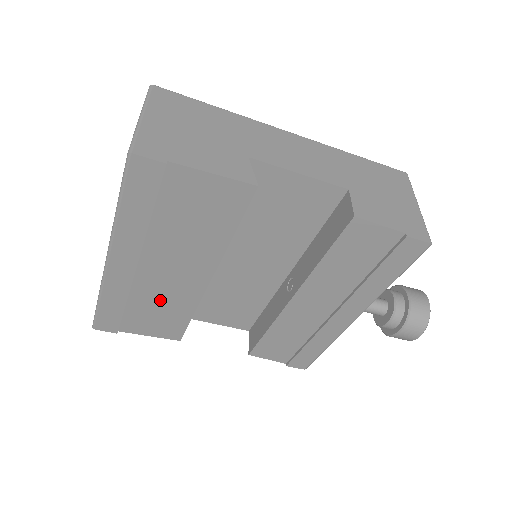
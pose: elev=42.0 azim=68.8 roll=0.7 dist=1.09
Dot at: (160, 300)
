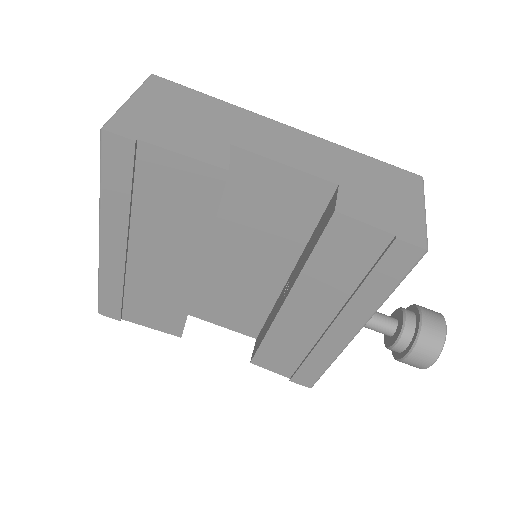
Dot at: (155, 290)
